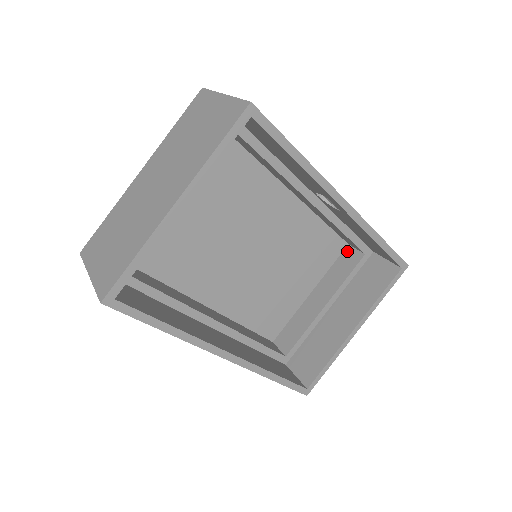
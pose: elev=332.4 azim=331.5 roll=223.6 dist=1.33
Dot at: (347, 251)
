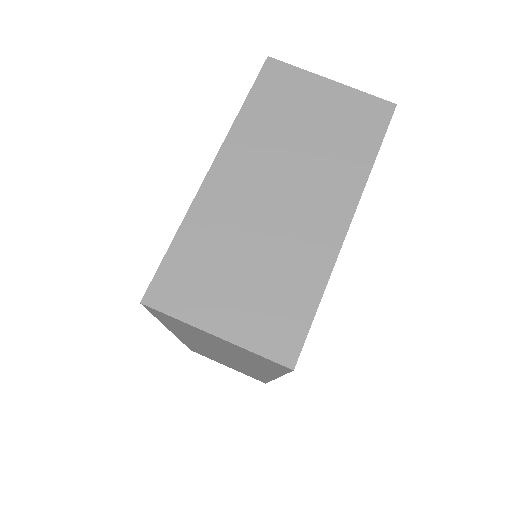
Dot at: occluded
